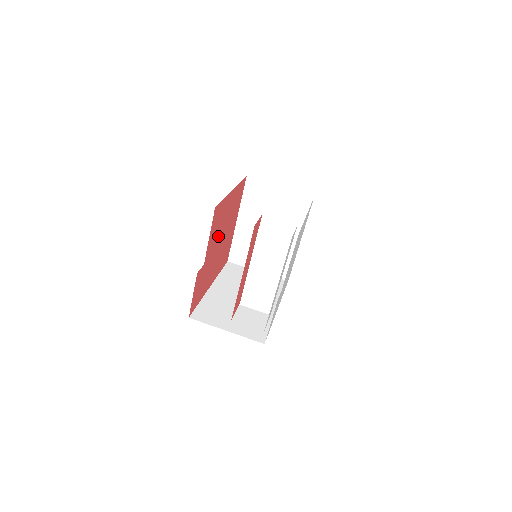
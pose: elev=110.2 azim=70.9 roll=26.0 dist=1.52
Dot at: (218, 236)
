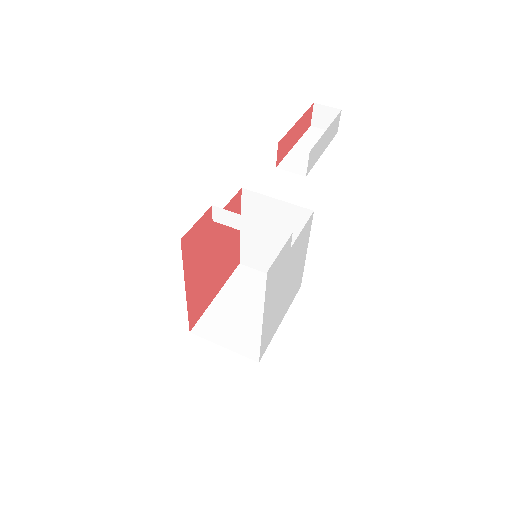
Dot at: (220, 240)
